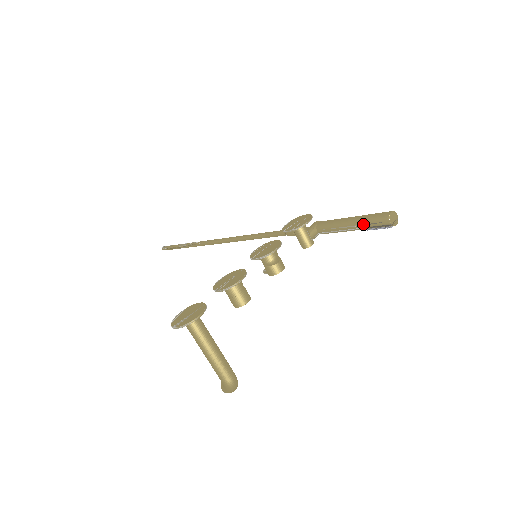
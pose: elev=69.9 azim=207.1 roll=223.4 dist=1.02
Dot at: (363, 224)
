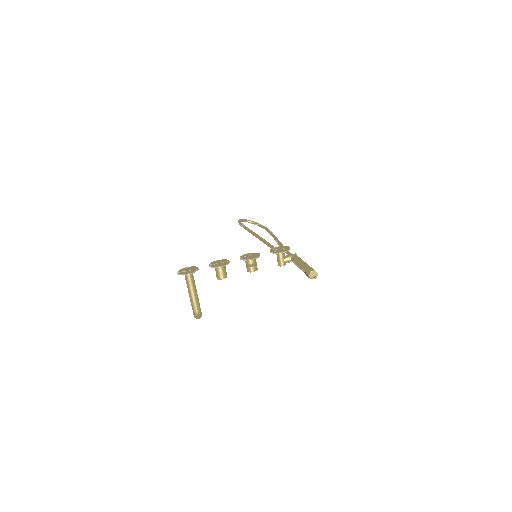
Dot at: (303, 269)
